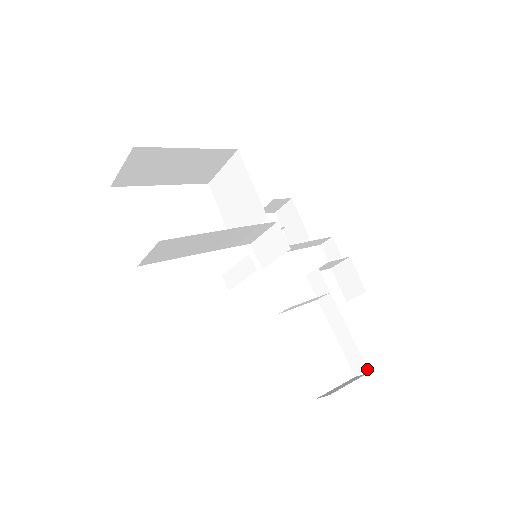
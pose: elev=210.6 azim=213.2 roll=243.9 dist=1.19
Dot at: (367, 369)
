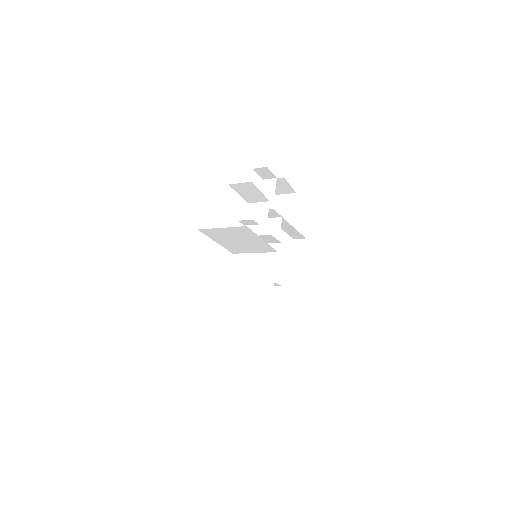
Dot at: (304, 238)
